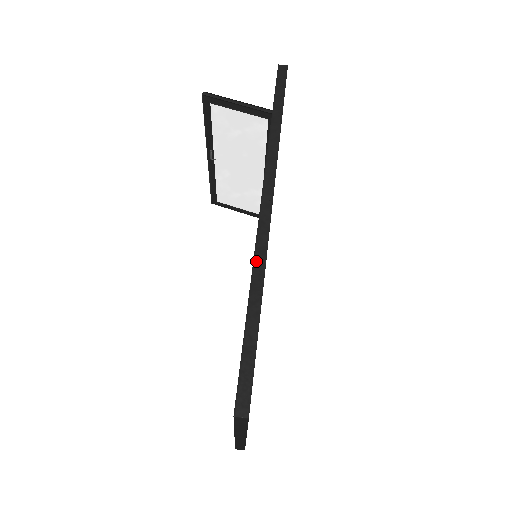
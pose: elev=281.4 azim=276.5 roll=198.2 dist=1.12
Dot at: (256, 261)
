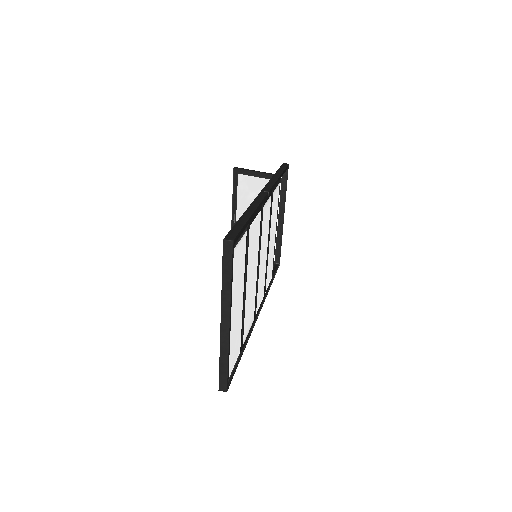
Dot at: (252, 204)
